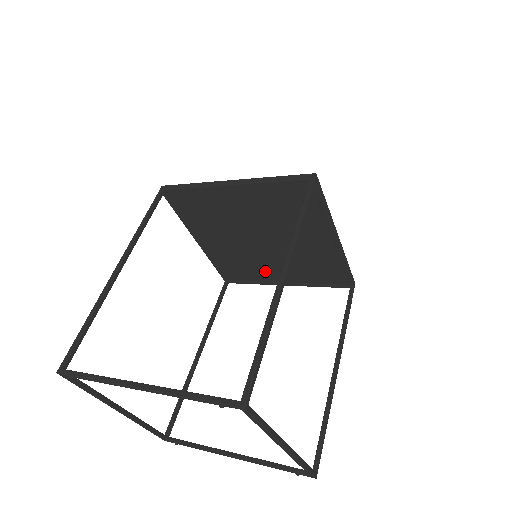
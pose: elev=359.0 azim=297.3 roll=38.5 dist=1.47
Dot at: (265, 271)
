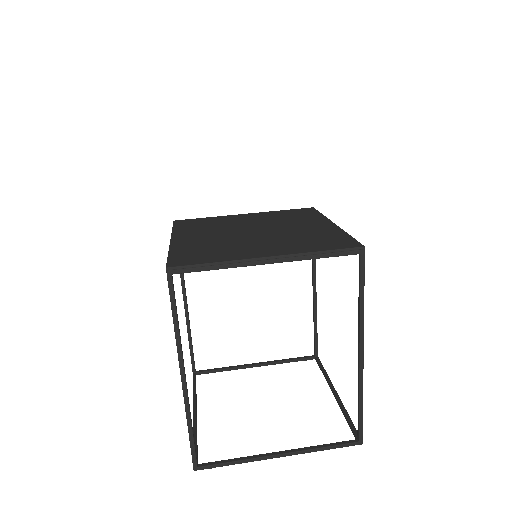
Dot at: occluded
